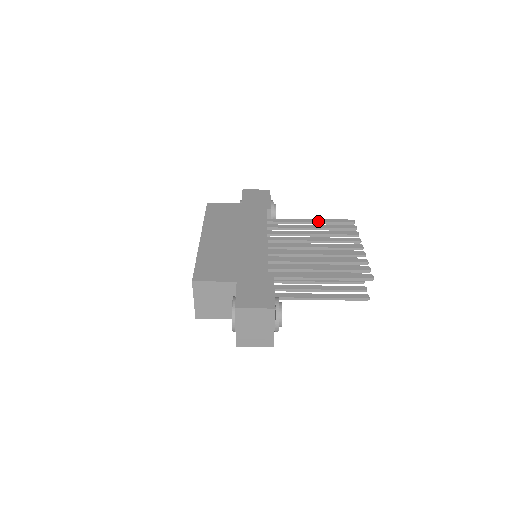
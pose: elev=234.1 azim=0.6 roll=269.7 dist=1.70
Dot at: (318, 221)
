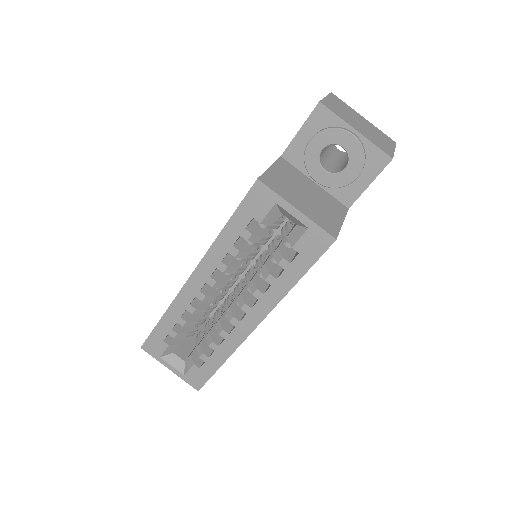
Dot at: occluded
